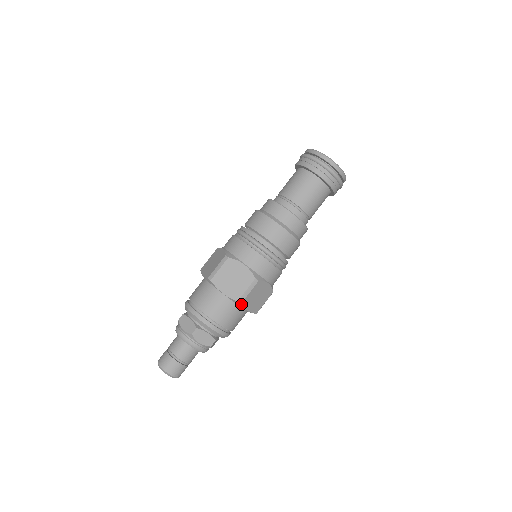
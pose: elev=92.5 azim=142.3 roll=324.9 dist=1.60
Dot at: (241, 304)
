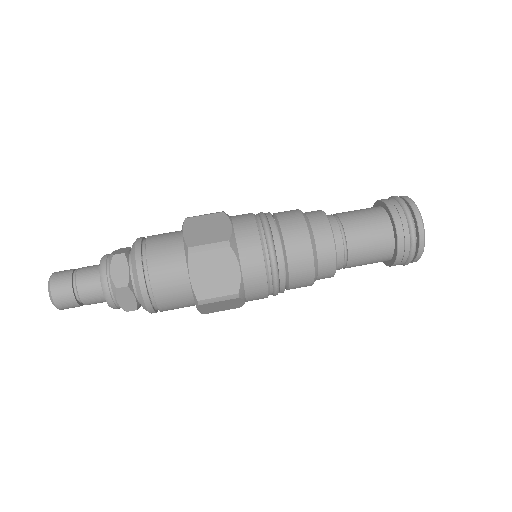
Dot at: (189, 255)
